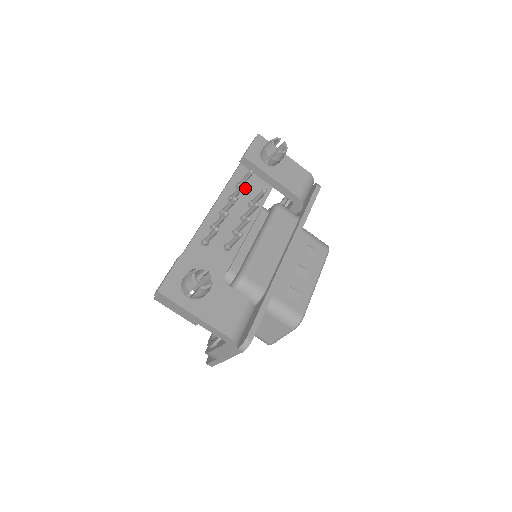
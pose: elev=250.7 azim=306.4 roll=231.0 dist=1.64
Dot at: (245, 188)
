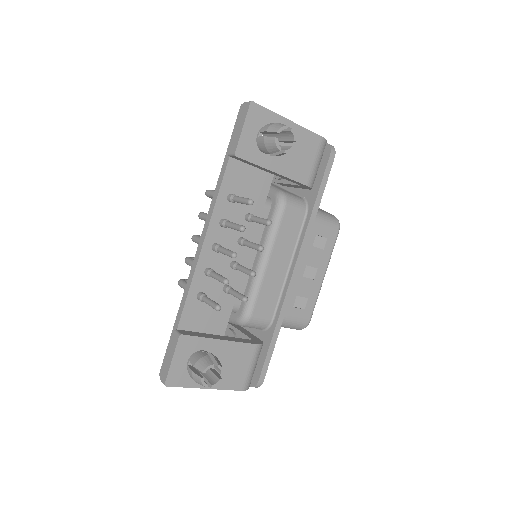
Dot at: (239, 194)
